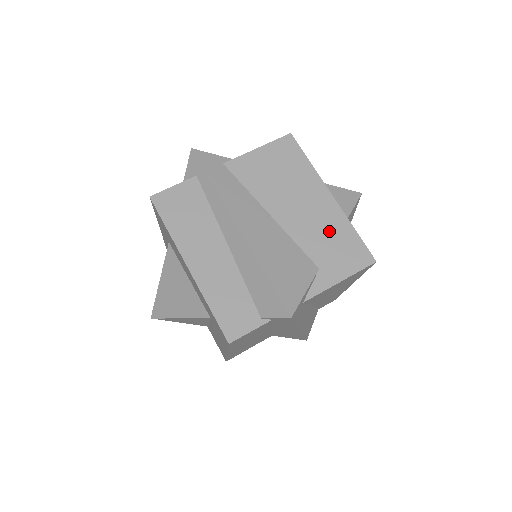
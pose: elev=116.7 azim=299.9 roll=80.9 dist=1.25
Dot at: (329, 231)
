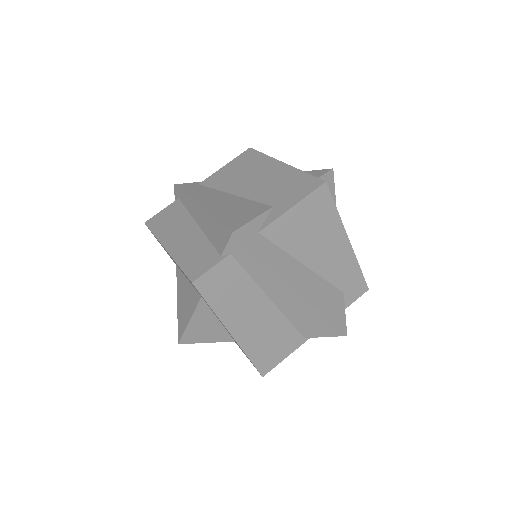
Dot at: (281, 182)
